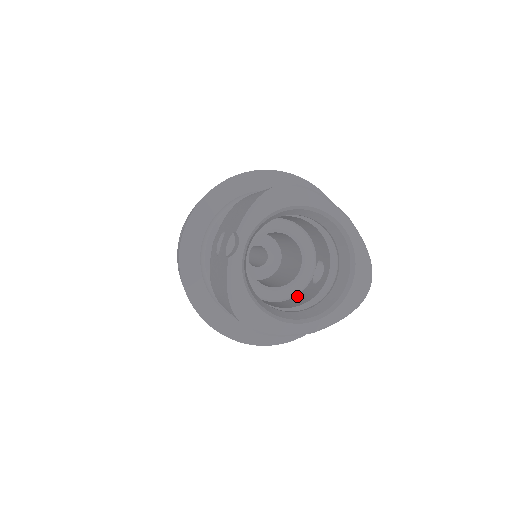
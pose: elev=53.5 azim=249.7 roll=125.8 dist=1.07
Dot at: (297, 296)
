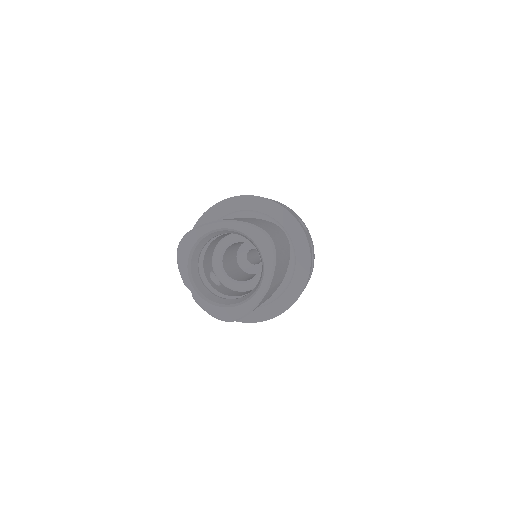
Dot at: occluded
